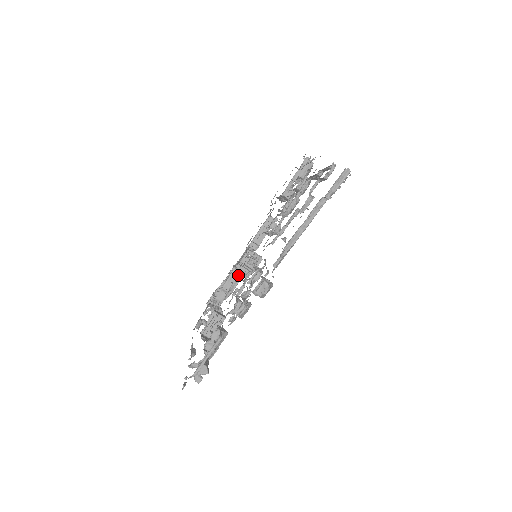
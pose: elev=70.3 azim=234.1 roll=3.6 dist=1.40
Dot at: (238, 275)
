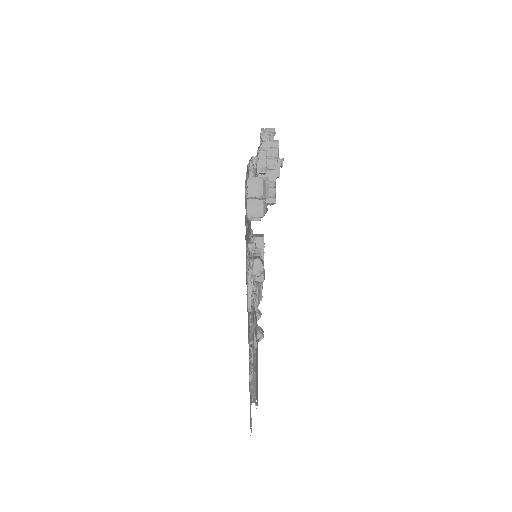
Dot at: occluded
